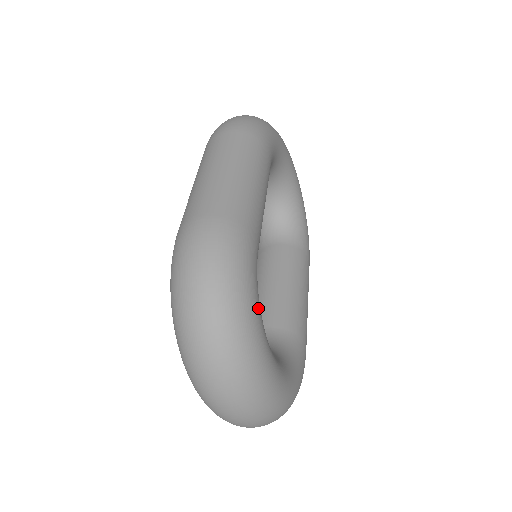
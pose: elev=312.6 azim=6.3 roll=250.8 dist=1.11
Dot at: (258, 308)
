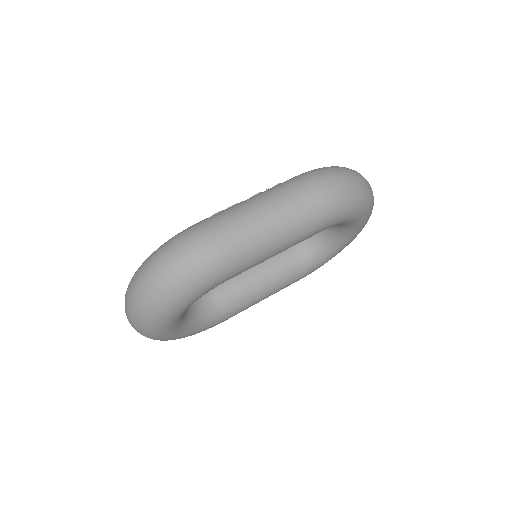
Dot at: (185, 308)
